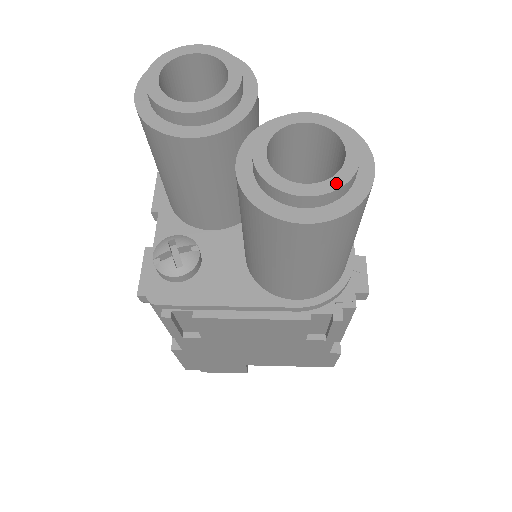
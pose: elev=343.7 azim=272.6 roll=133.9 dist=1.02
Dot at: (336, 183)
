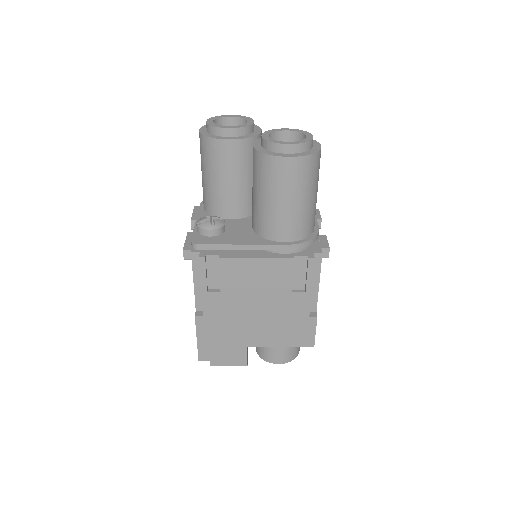
Dot at: (302, 142)
